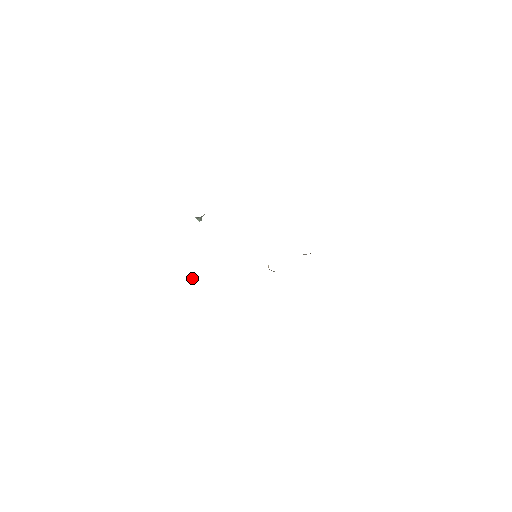
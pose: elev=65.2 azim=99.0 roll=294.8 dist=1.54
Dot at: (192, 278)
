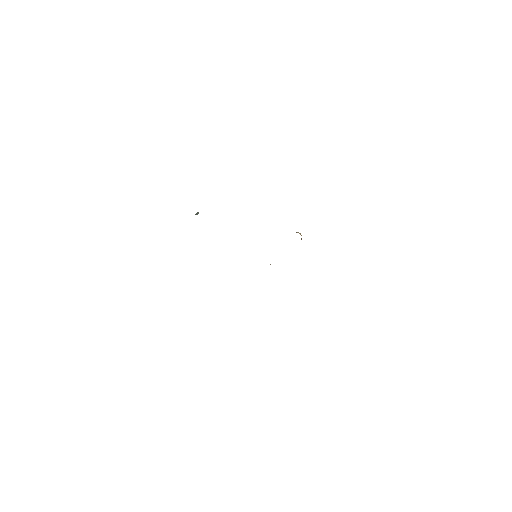
Dot at: occluded
